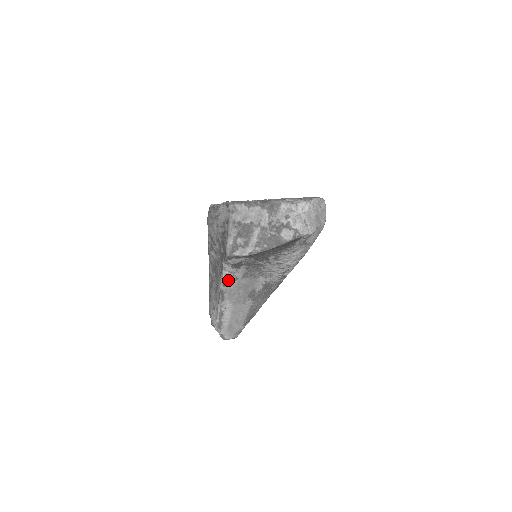
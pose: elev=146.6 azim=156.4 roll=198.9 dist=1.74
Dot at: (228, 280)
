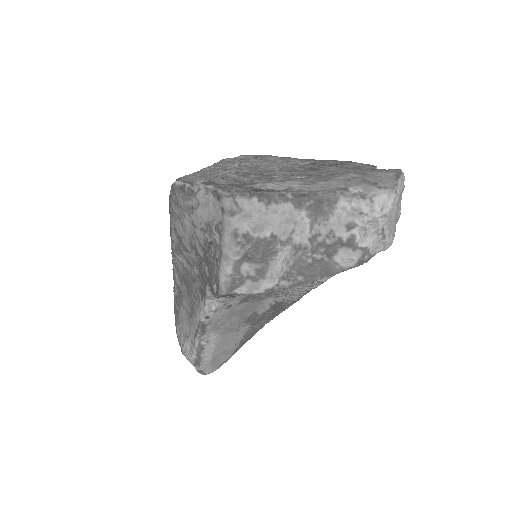
Dot at: (215, 311)
